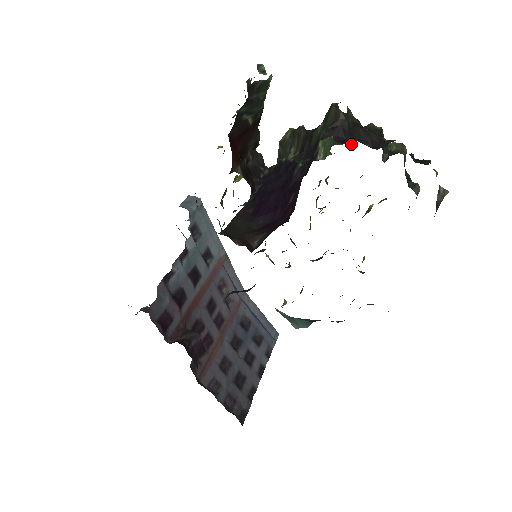
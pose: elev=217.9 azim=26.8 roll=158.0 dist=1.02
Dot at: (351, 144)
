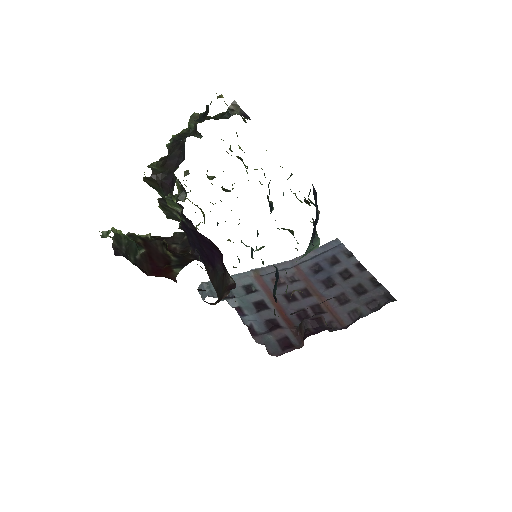
Dot at: (175, 181)
